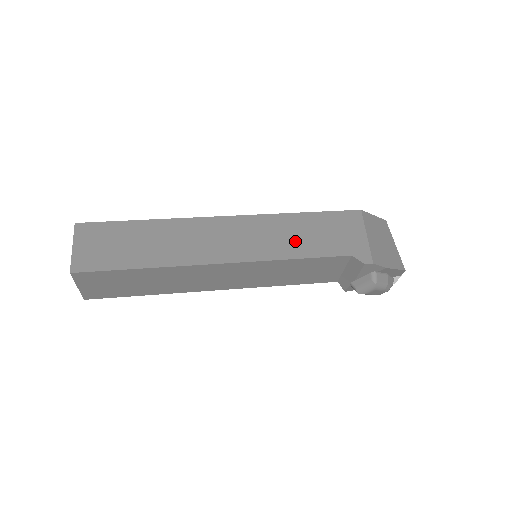
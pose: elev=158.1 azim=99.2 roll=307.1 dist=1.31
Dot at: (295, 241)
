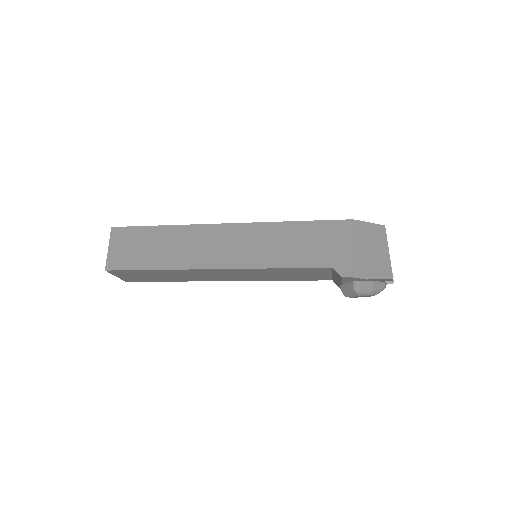
Dot at: (282, 250)
